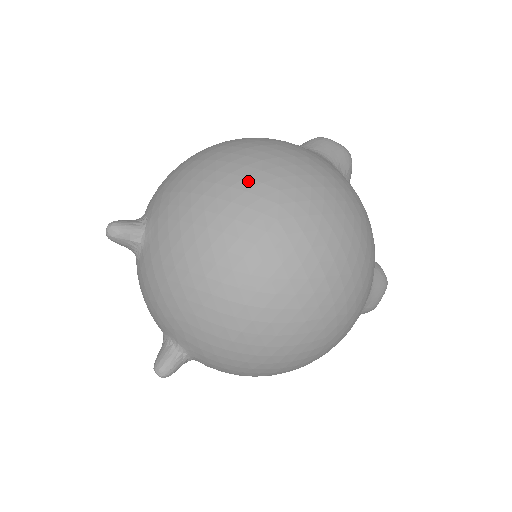
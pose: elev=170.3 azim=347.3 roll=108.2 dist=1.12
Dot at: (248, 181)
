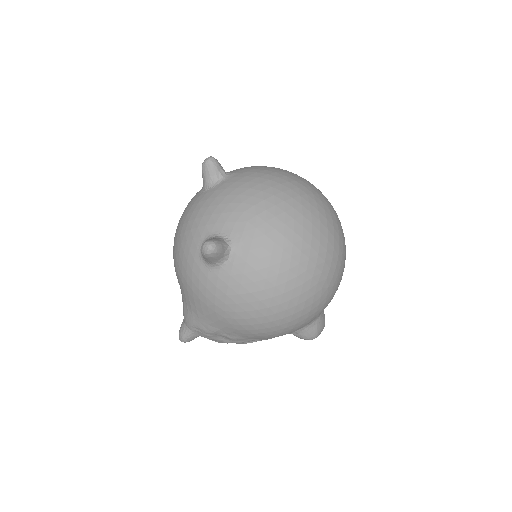
Dot at: occluded
